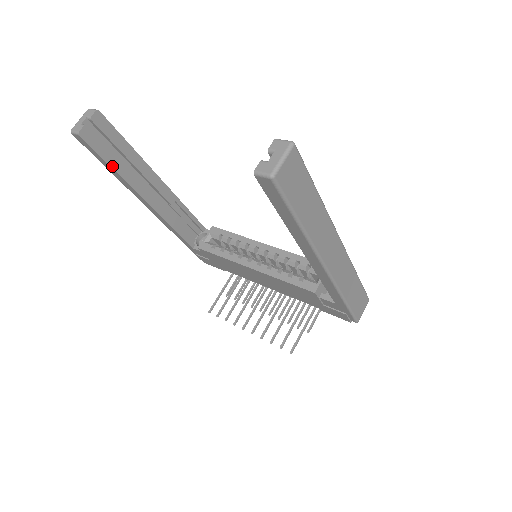
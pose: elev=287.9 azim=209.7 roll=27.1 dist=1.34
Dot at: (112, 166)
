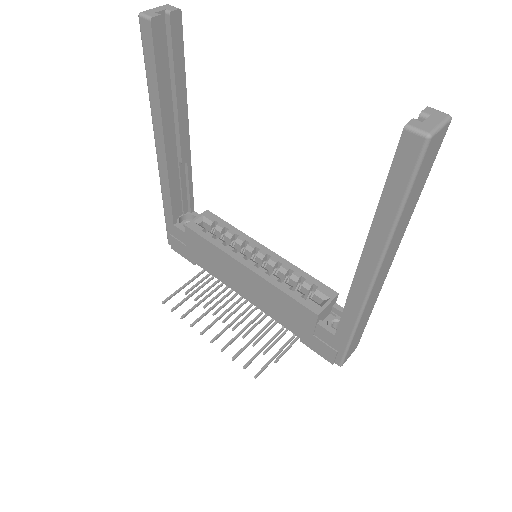
Dot at: (158, 80)
